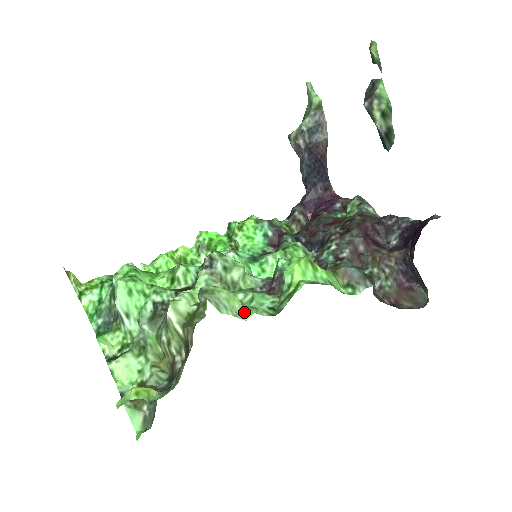
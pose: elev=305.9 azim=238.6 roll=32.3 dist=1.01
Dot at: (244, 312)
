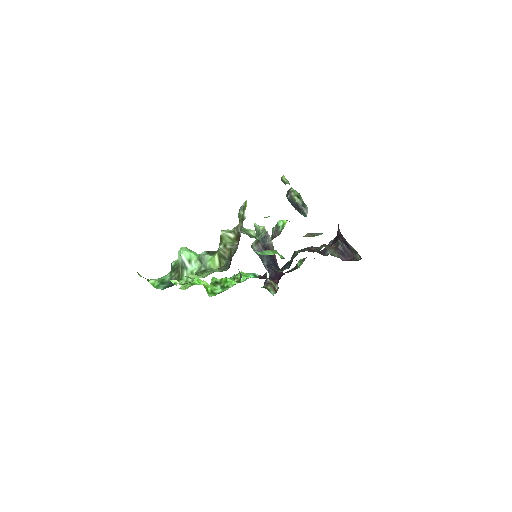
Dot at: (265, 217)
